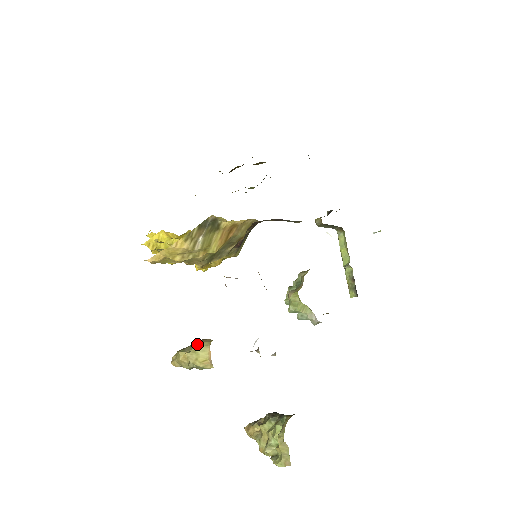
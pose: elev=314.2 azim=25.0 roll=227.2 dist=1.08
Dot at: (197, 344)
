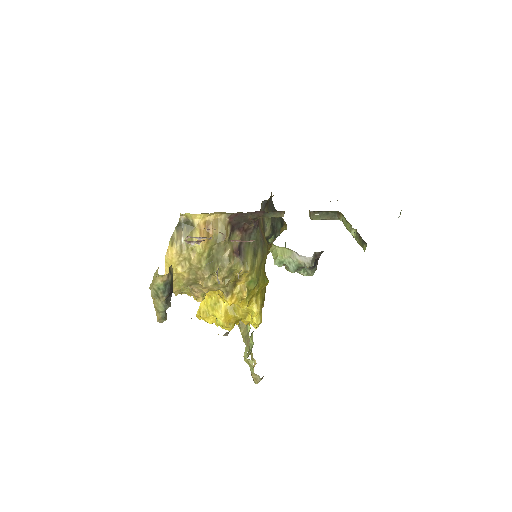
Dot at: occluded
